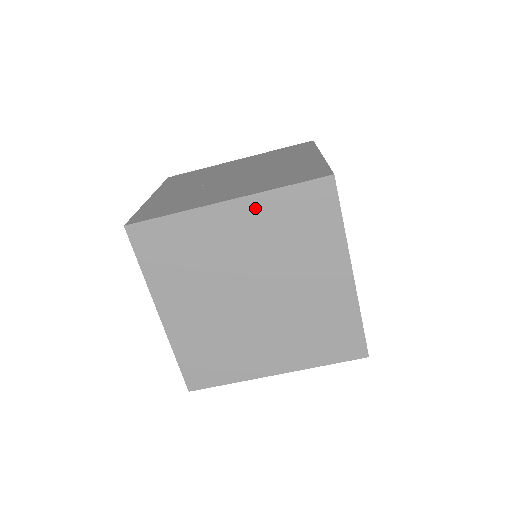
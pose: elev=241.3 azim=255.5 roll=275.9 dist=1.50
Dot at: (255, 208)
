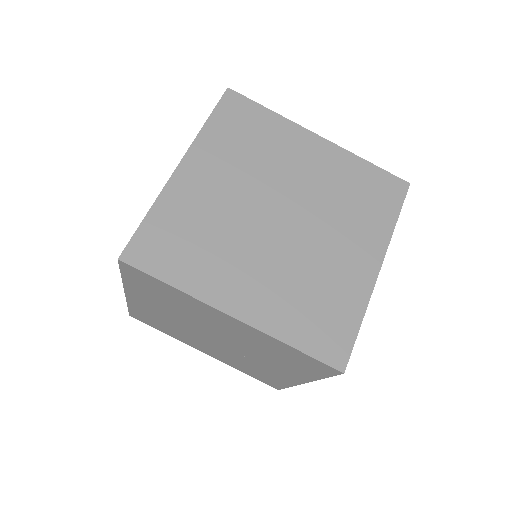
Dot at: (337, 157)
